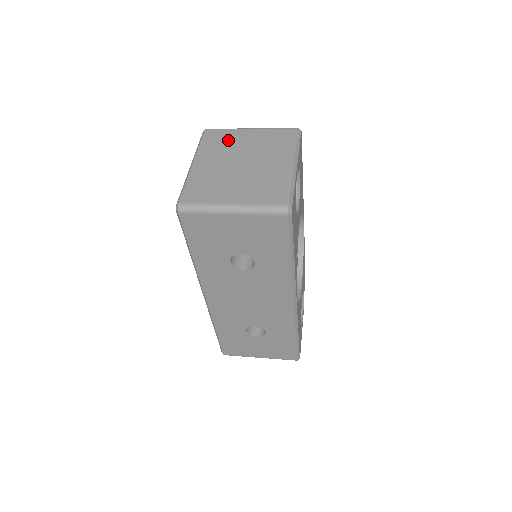
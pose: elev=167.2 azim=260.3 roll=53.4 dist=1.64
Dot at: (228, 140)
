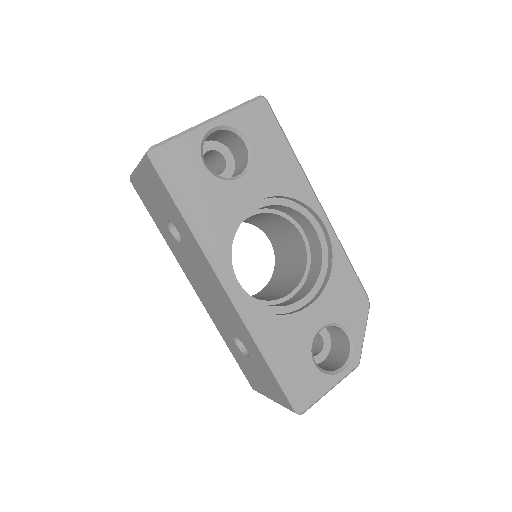
Dot at: occluded
